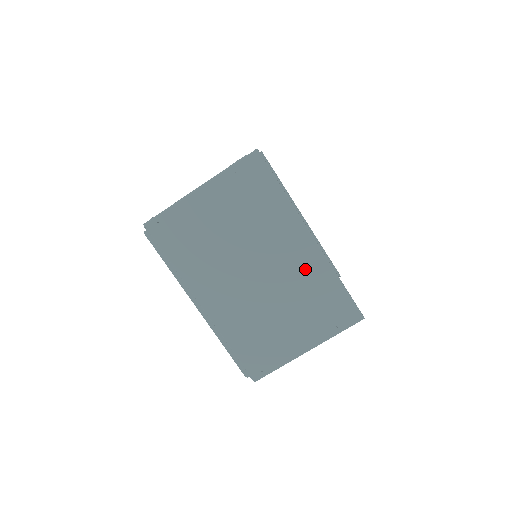
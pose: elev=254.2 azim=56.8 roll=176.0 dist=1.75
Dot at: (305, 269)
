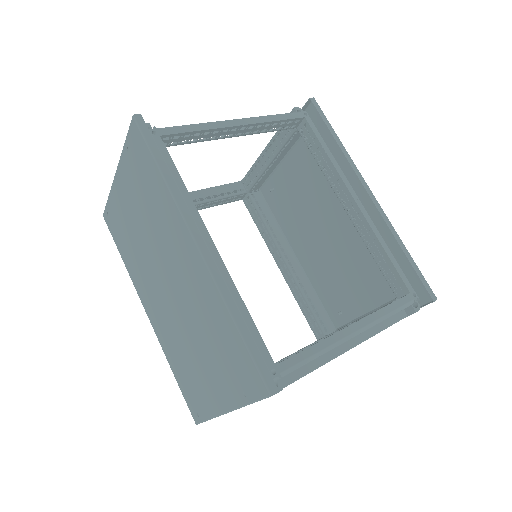
Dot at: (200, 292)
